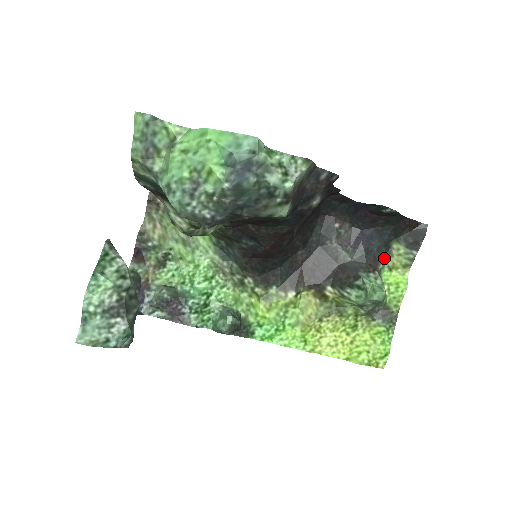
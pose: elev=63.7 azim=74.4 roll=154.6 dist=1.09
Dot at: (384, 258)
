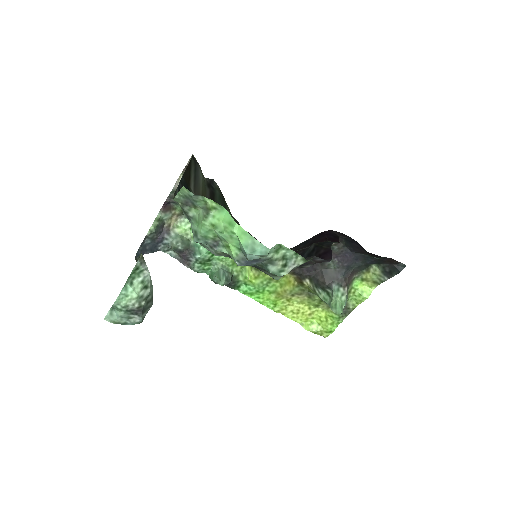
Dot at: (361, 271)
